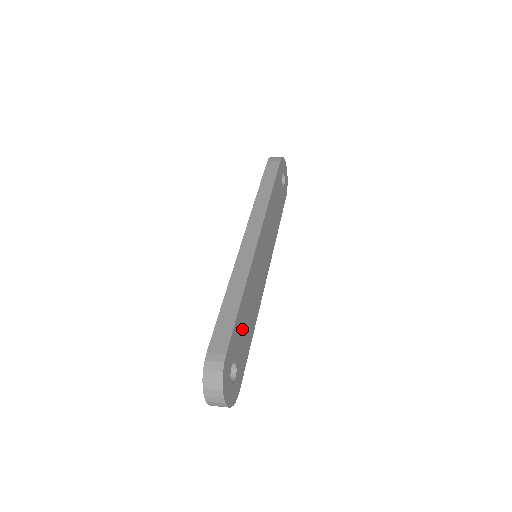
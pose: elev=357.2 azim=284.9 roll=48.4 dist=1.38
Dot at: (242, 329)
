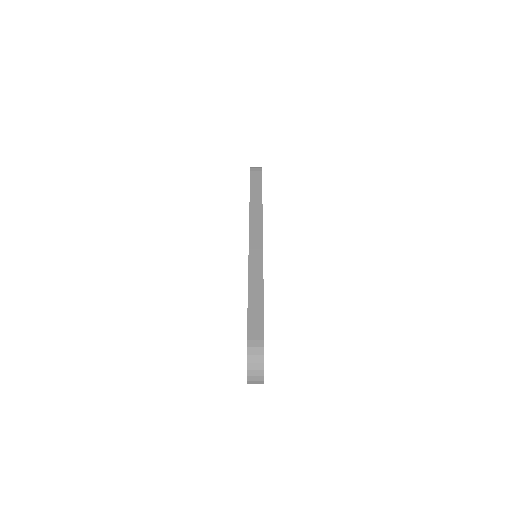
Dot at: occluded
